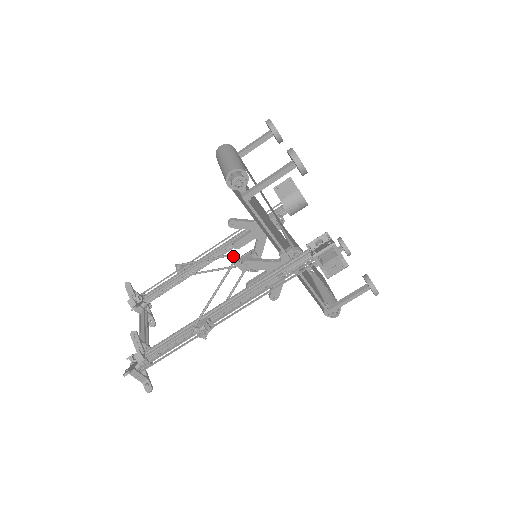
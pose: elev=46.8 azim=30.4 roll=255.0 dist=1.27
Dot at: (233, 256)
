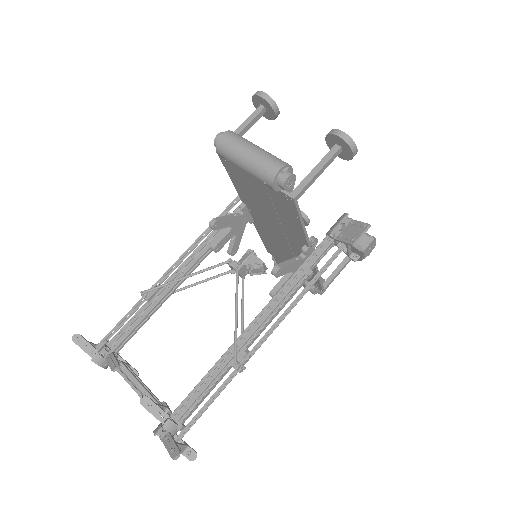
Dot at: (230, 263)
